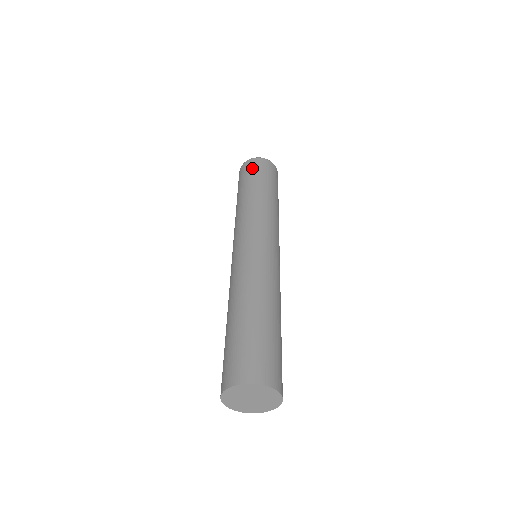
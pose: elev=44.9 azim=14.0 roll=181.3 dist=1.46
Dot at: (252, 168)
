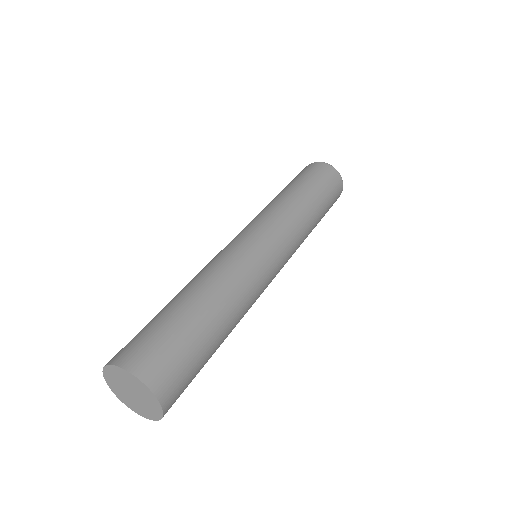
Dot at: (332, 182)
